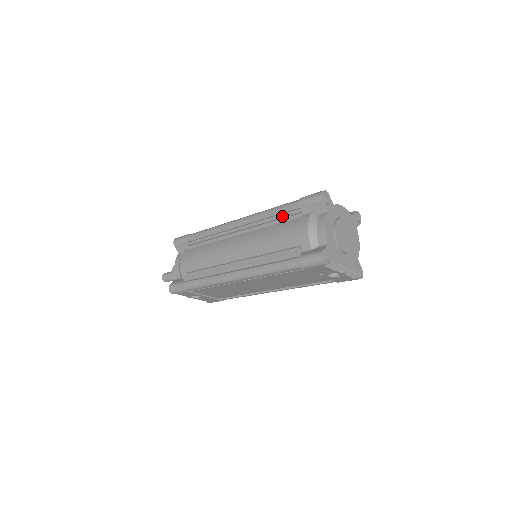
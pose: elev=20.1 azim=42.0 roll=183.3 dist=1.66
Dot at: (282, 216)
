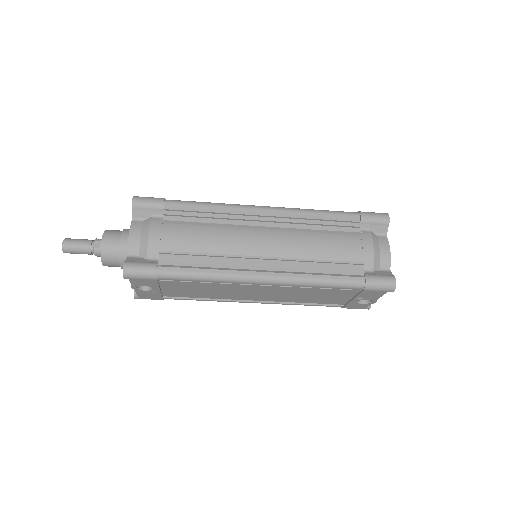
Dot at: (337, 224)
